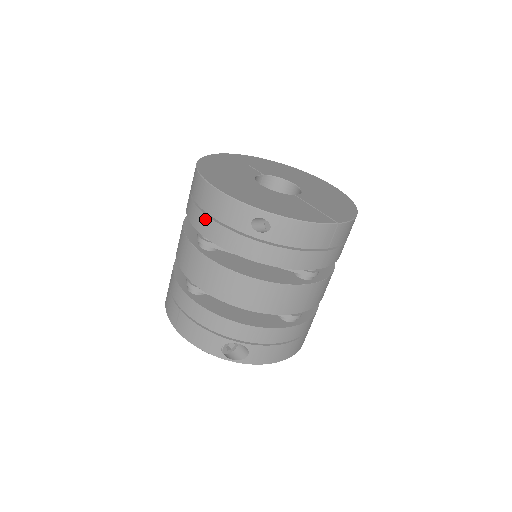
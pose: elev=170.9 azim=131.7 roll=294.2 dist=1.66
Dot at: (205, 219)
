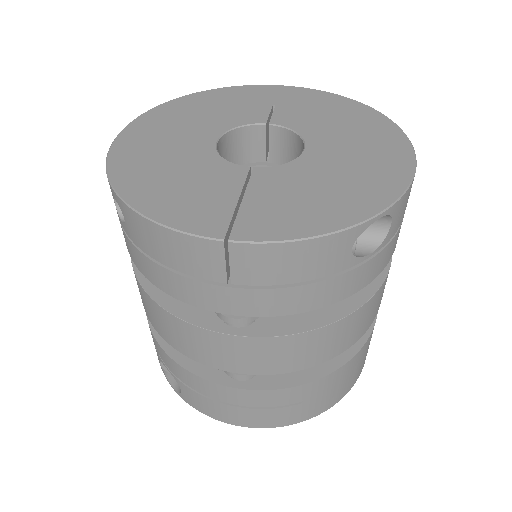
Dot at: occluded
